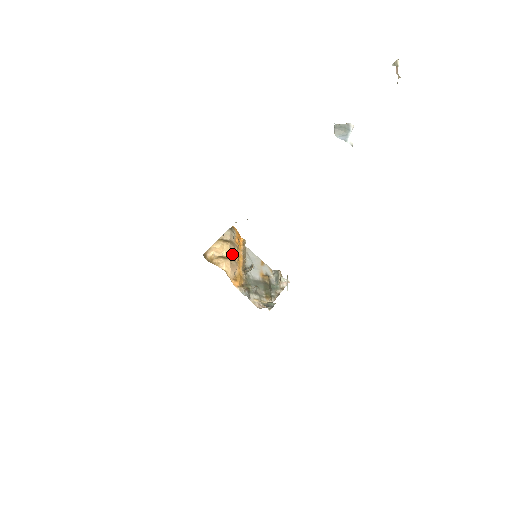
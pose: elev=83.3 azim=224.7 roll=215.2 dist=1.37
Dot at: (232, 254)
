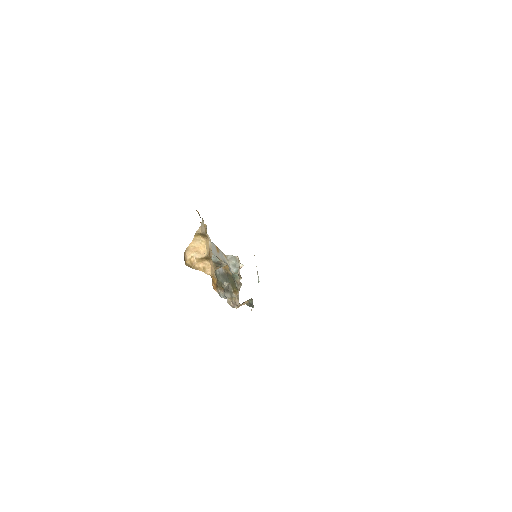
Dot at: occluded
